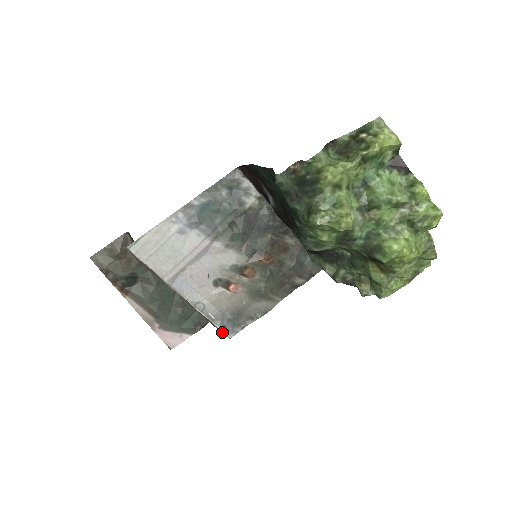
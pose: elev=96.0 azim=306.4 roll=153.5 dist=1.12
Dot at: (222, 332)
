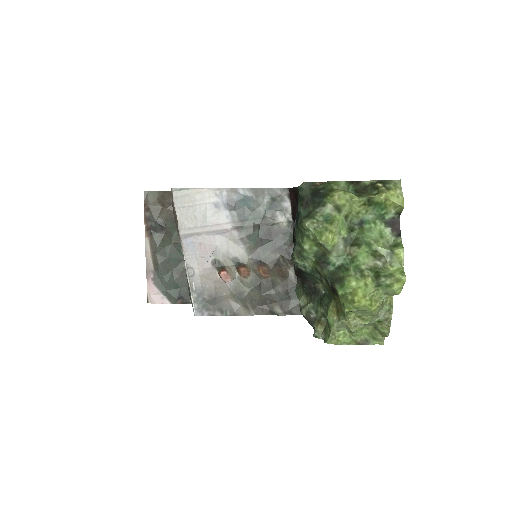
Dot at: (192, 306)
